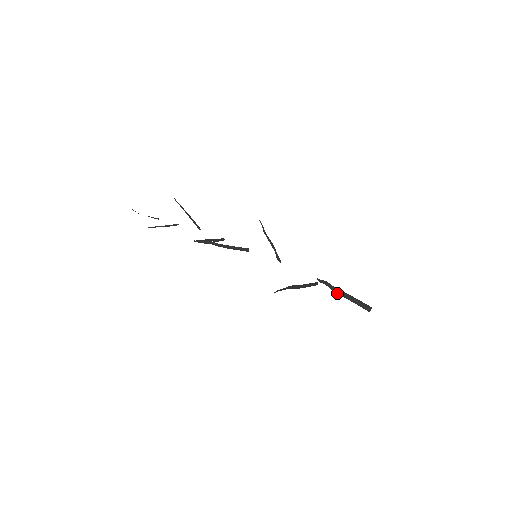
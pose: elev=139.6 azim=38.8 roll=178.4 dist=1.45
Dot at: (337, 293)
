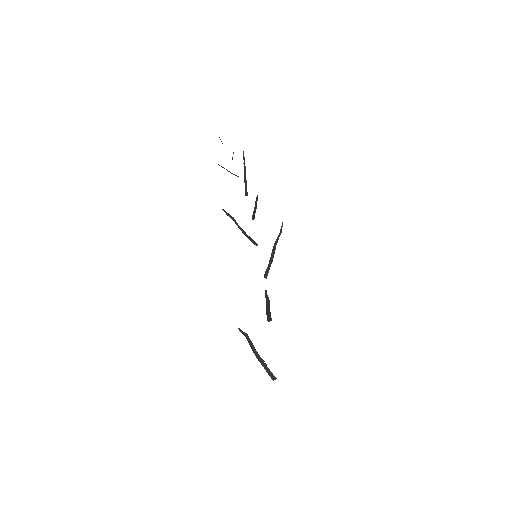
Dot at: (252, 349)
